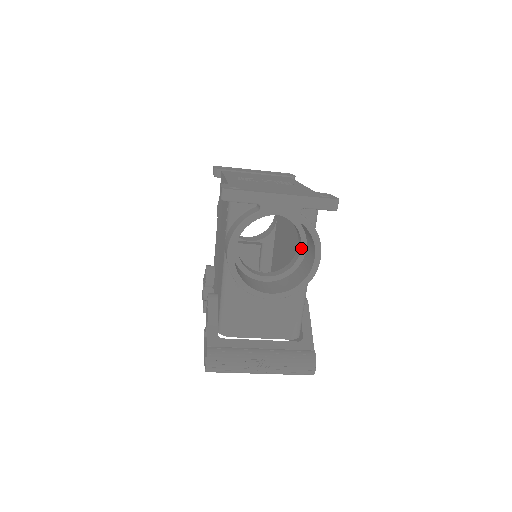
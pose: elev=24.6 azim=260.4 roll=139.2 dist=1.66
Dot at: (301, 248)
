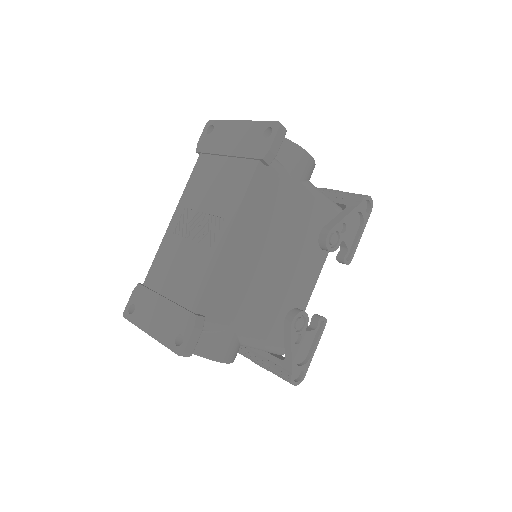
Dot at: occluded
